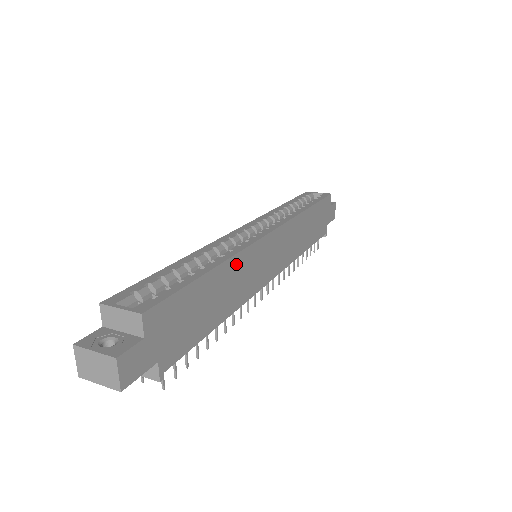
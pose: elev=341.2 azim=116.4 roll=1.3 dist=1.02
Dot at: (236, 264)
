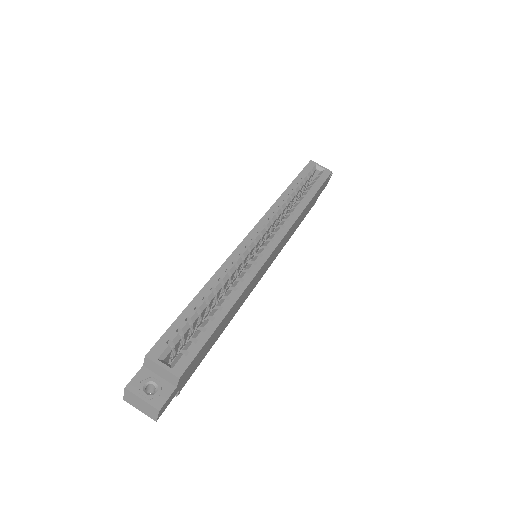
Dot at: (244, 293)
